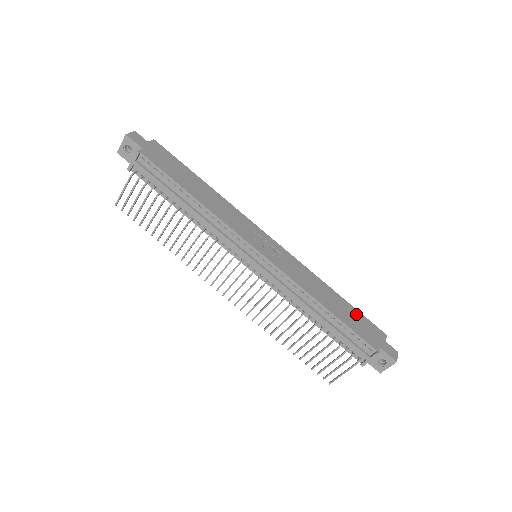
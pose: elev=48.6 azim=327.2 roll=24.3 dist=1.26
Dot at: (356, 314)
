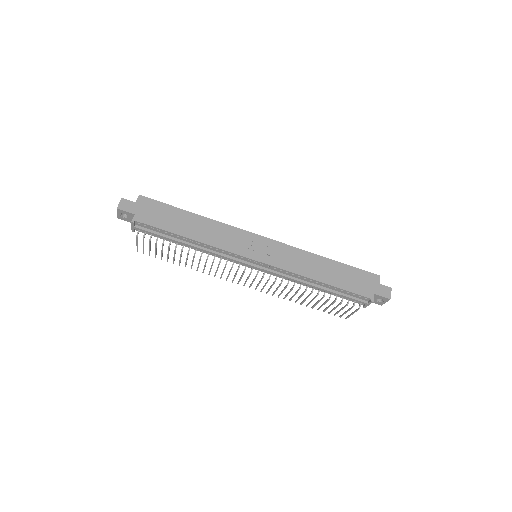
Dot at: (350, 271)
